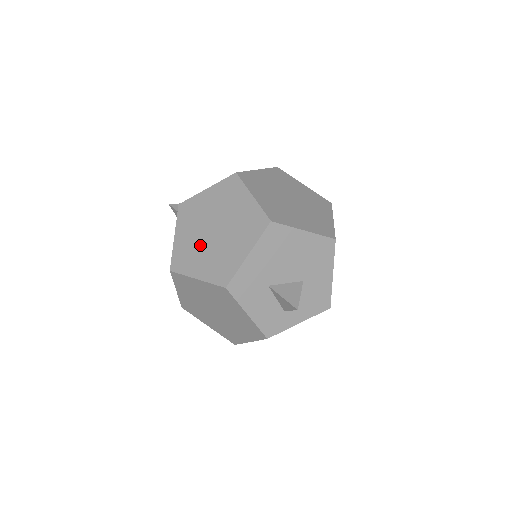
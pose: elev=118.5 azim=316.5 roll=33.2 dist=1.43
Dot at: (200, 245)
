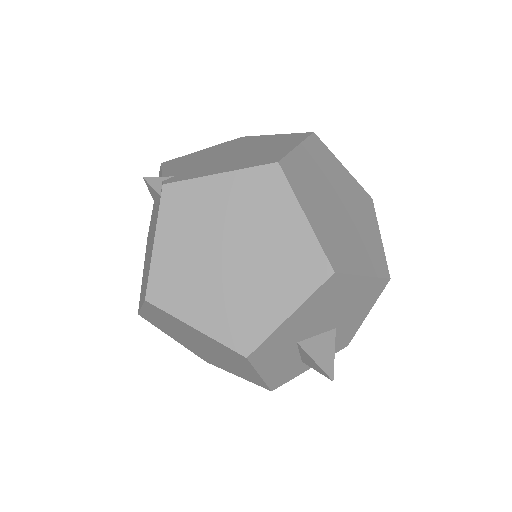
Dot at: (203, 273)
